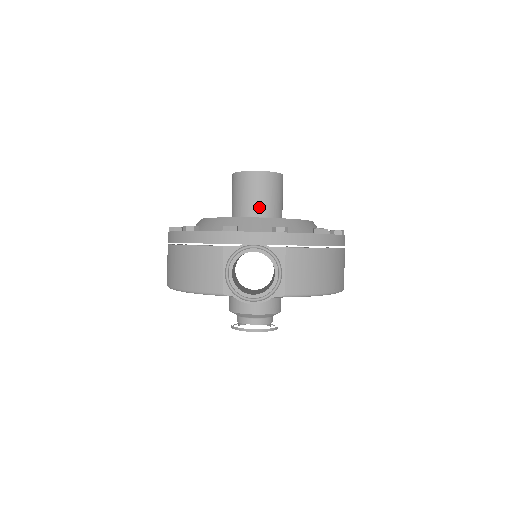
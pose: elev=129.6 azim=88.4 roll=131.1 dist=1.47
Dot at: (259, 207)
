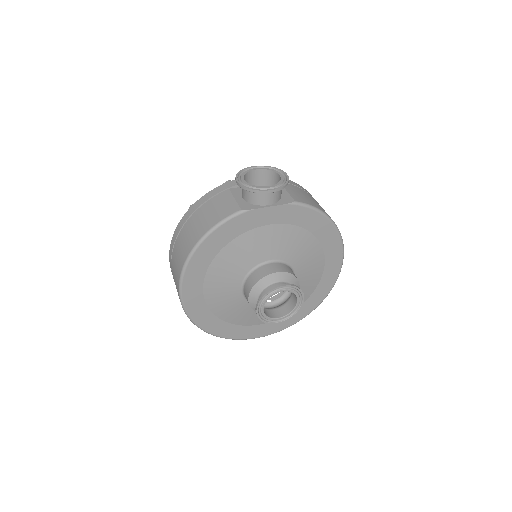
Dot at: occluded
